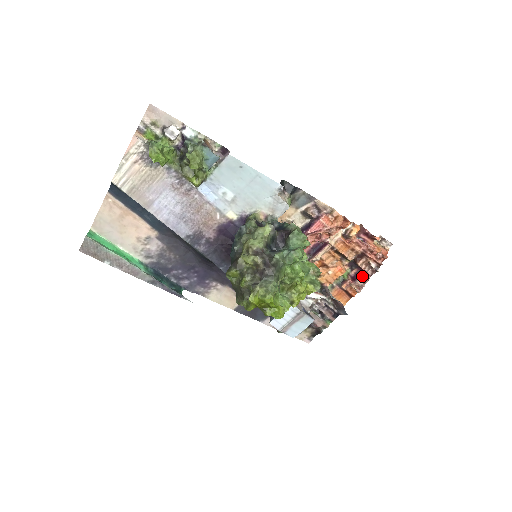
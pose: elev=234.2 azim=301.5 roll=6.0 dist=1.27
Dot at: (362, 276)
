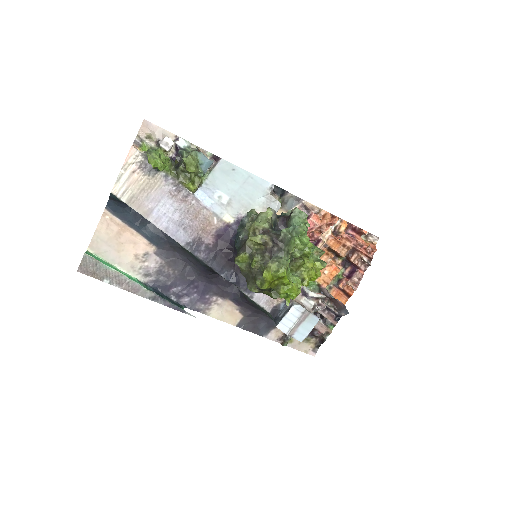
Dot at: (356, 272)
